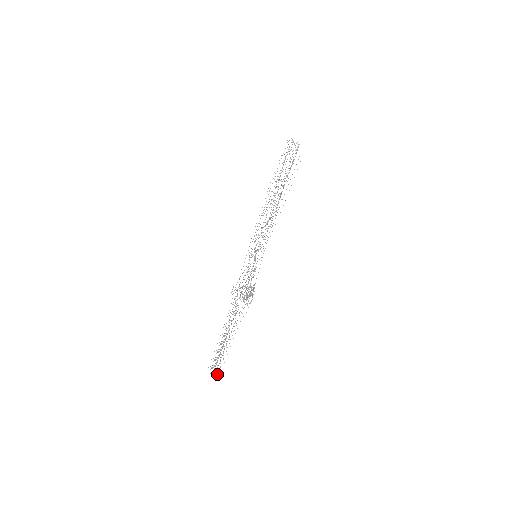
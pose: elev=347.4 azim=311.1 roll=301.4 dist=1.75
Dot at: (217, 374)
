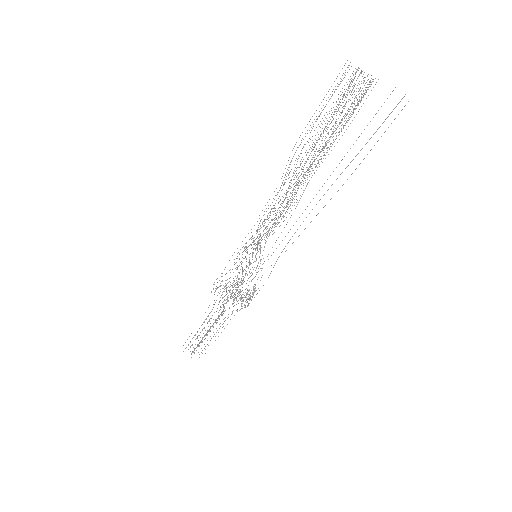
Dot at: occluded
